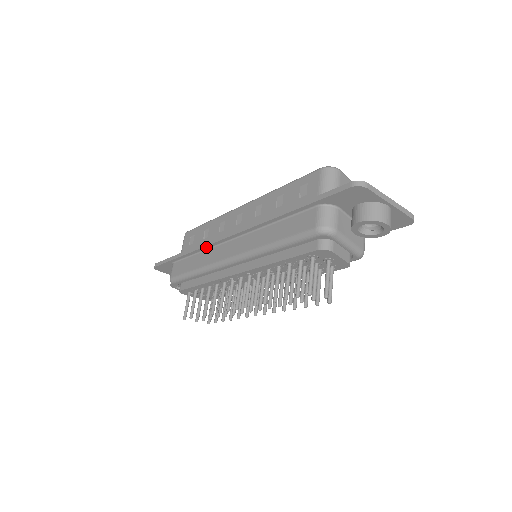
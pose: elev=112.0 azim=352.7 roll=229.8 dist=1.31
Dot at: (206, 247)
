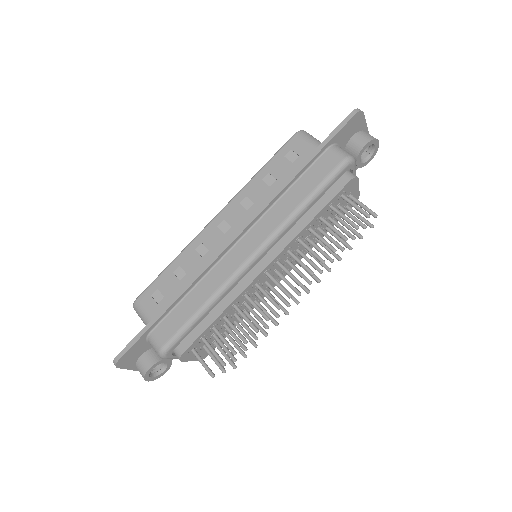
Dot at: (205, 272)
